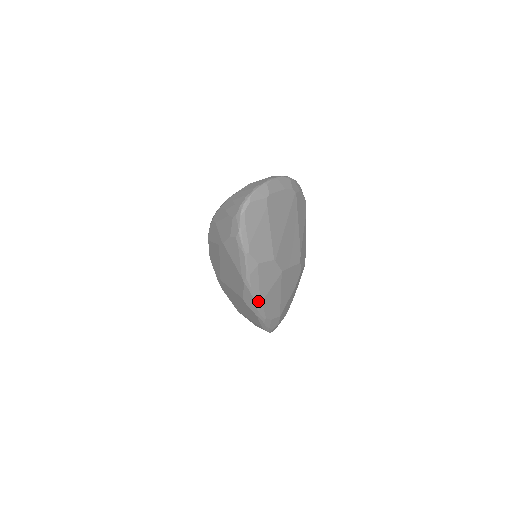
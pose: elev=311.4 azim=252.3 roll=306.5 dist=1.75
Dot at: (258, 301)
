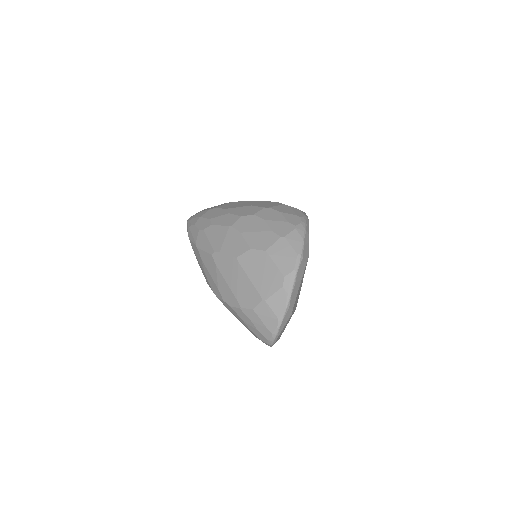
Dot at: occluded
